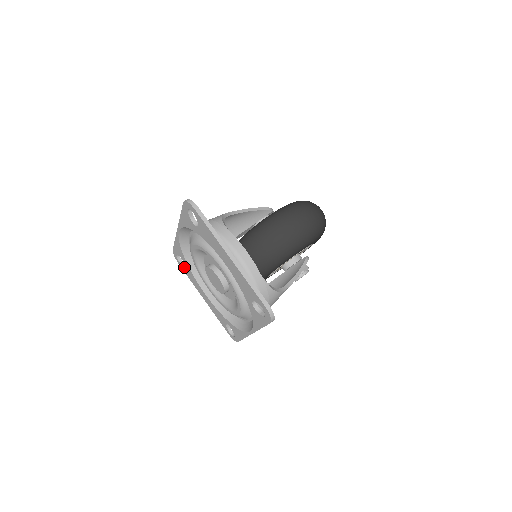
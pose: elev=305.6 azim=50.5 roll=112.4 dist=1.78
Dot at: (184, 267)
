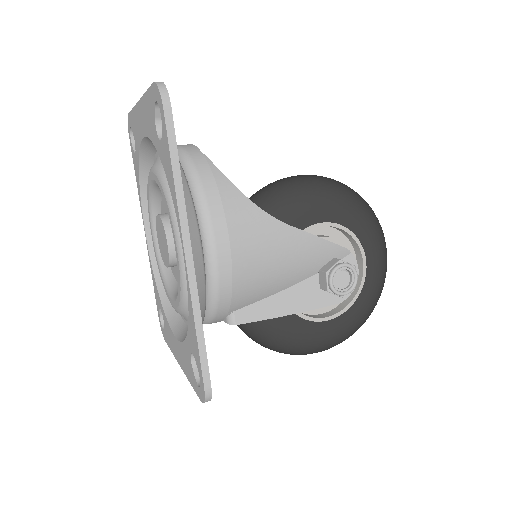
Dot at: (164, 328)
